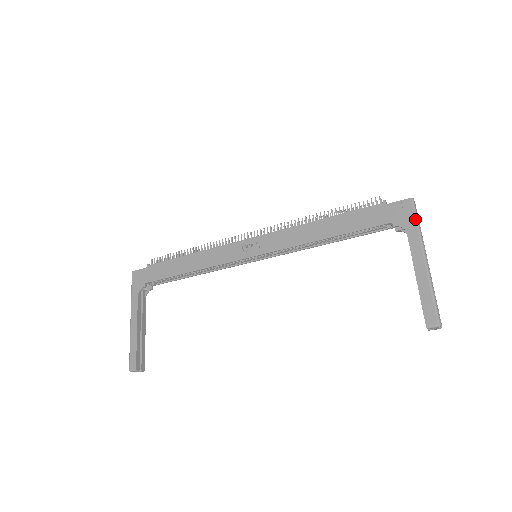
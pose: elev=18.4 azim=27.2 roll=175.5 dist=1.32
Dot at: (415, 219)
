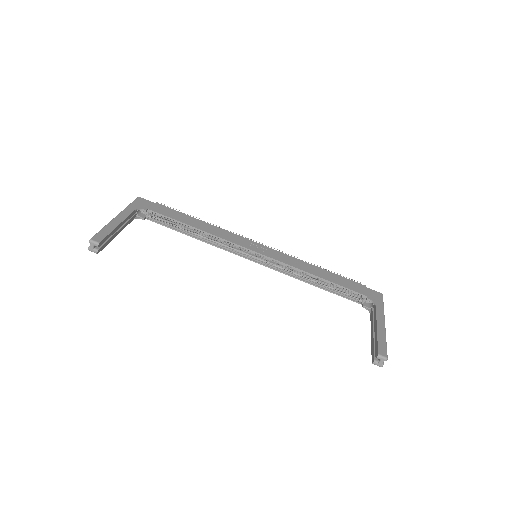
Dot at: (383, 303)
